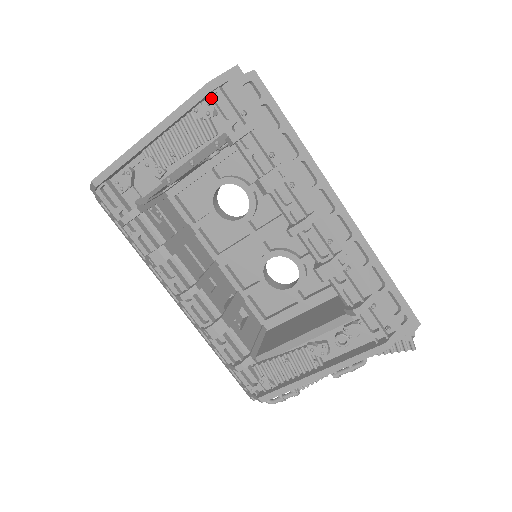
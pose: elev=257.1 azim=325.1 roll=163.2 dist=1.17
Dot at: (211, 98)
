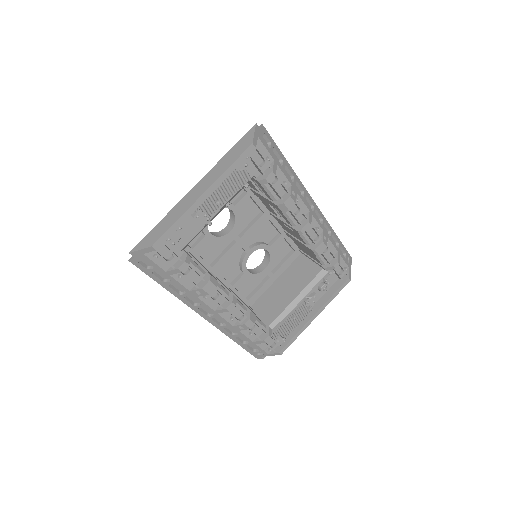
Dot at: (250, 153)
